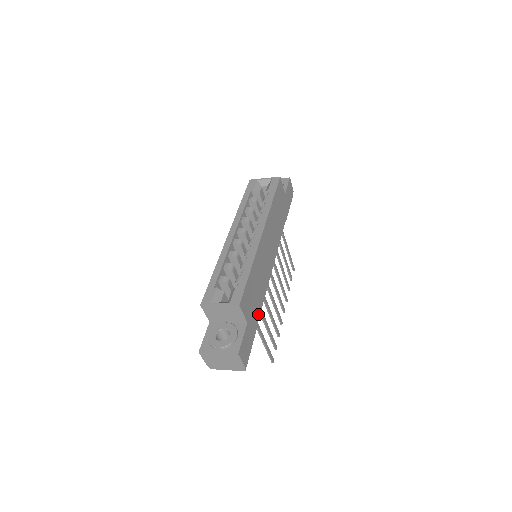
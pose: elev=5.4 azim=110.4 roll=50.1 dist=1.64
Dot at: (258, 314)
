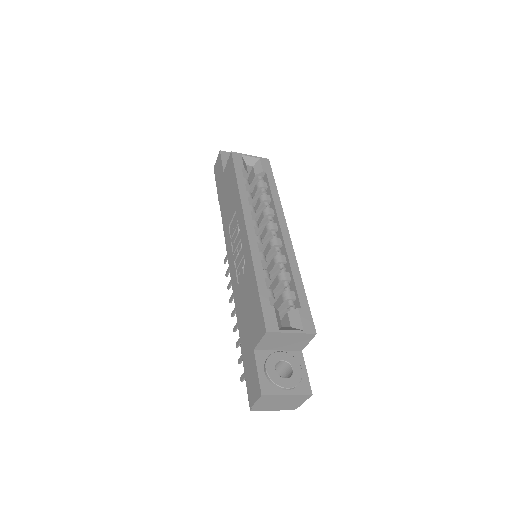
Dot at: occluded
